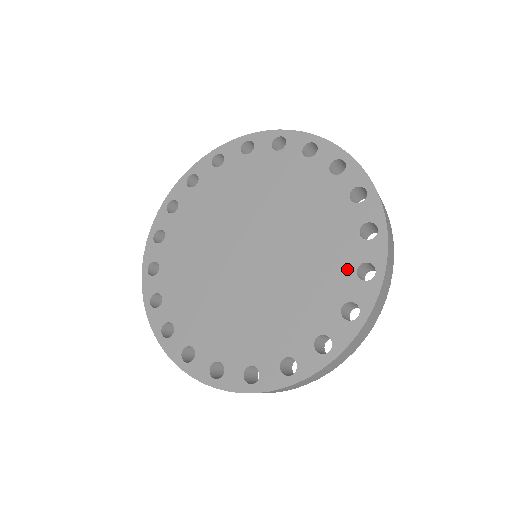
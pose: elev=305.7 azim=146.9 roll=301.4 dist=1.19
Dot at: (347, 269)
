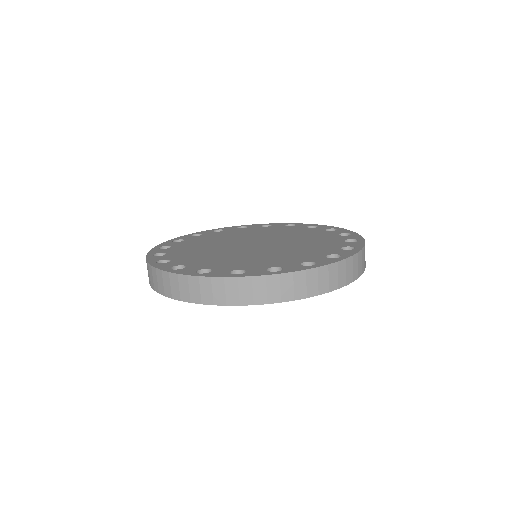
Dot at: (333, 247)
